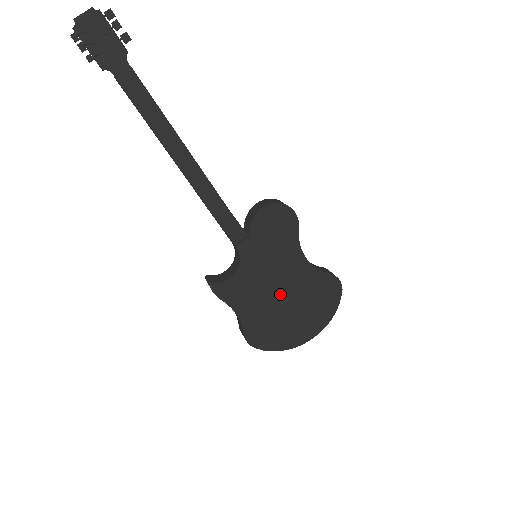
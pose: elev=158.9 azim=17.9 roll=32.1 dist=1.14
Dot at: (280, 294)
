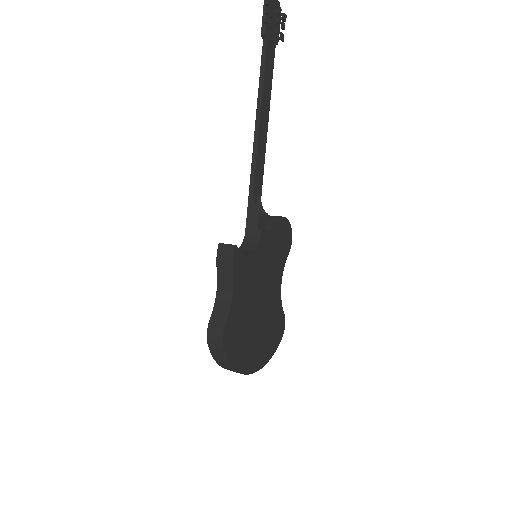
Dot at: (259, 303)
